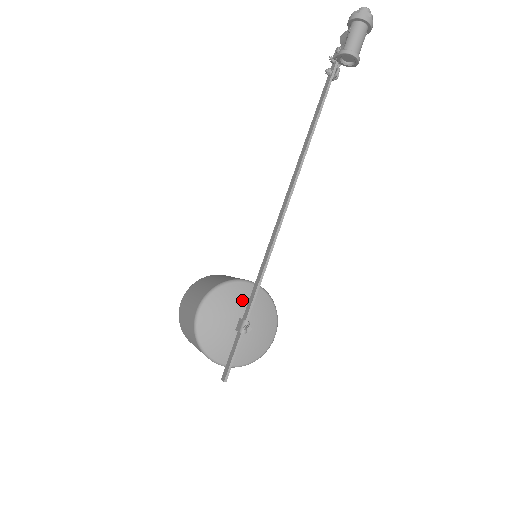
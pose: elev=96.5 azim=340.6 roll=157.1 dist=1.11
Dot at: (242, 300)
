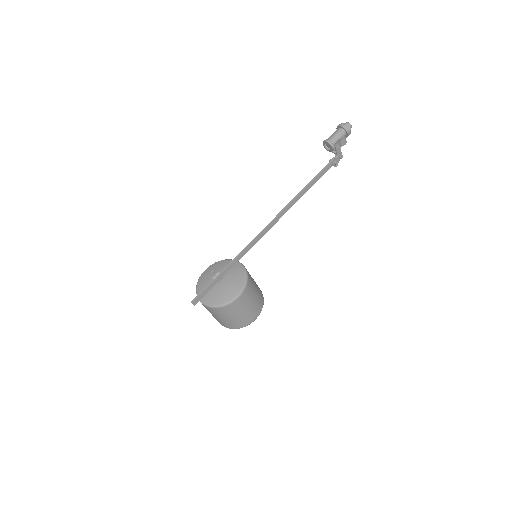
Dot at: occluded
